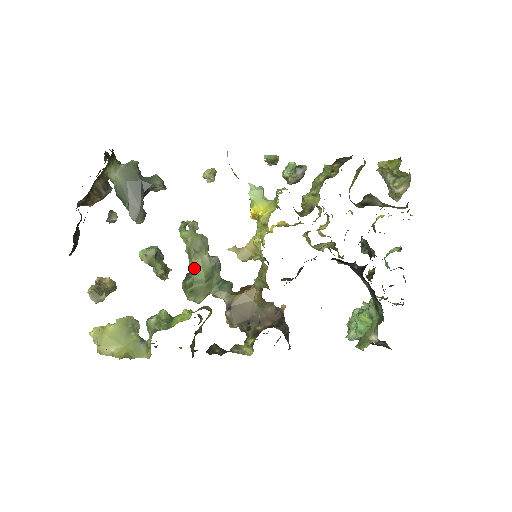
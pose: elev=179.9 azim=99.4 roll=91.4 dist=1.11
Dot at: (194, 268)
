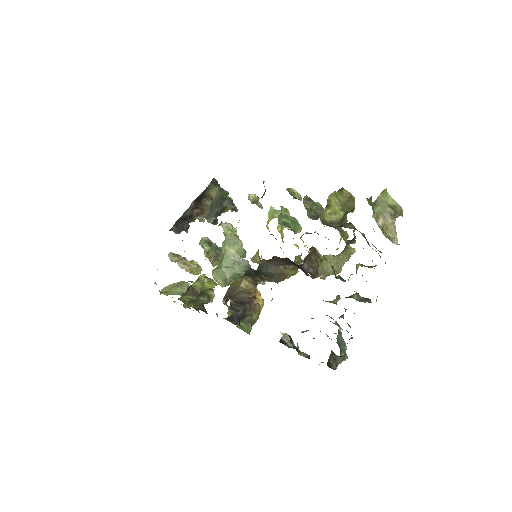
Dot at: (222, 256)
